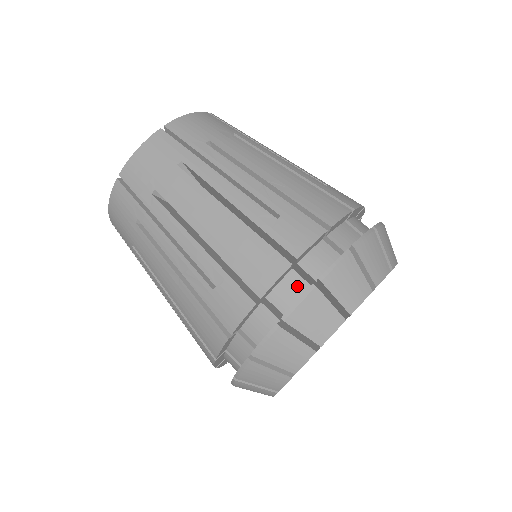
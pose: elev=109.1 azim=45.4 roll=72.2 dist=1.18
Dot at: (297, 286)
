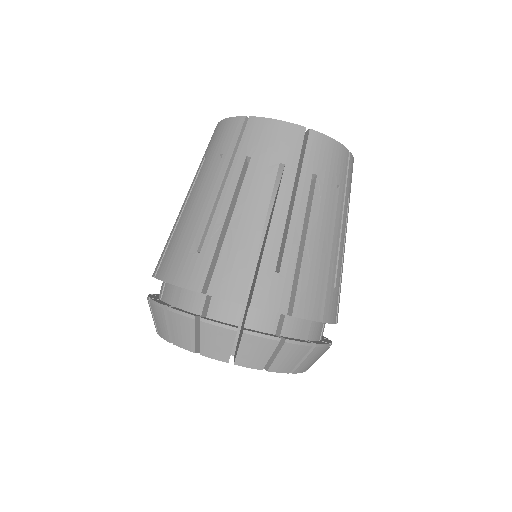
Dot at: (172, 296)
